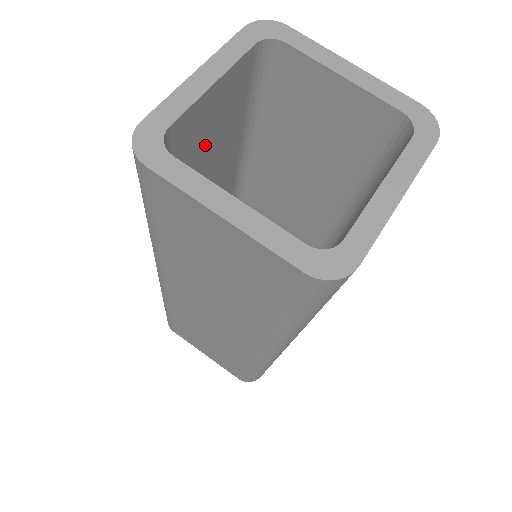
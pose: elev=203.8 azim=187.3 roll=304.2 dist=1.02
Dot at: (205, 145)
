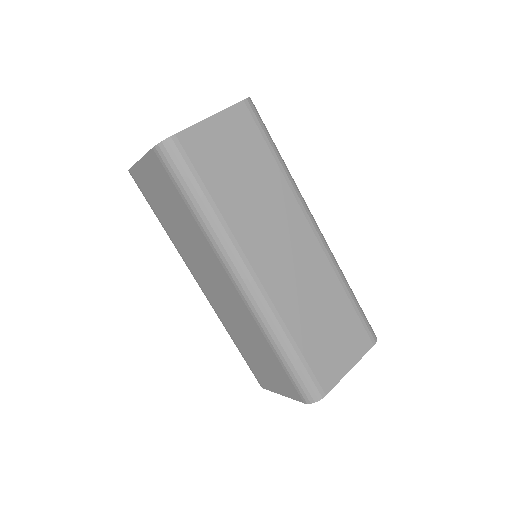
Dot at: occluded
